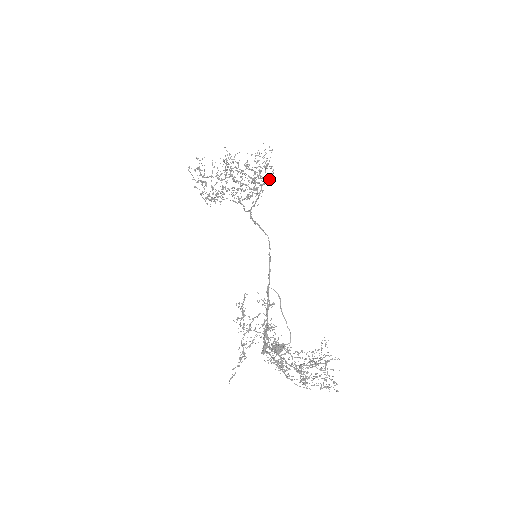
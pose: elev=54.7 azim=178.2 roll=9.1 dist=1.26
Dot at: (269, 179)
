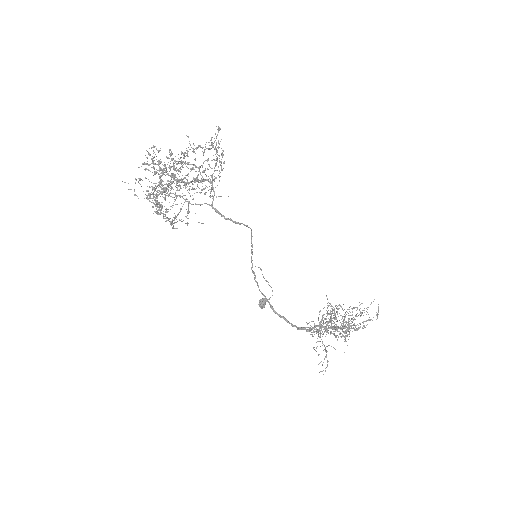
Dot at: (220, 162)
